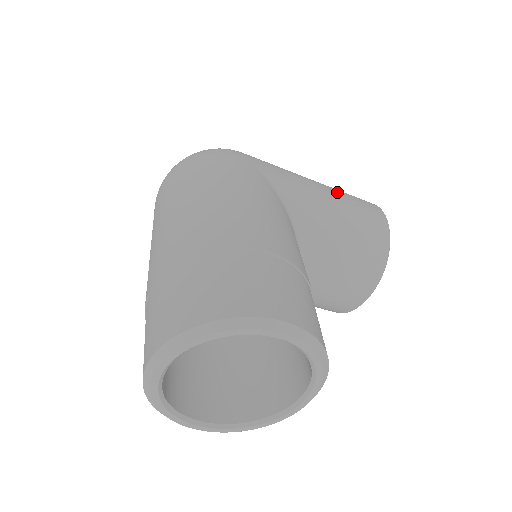
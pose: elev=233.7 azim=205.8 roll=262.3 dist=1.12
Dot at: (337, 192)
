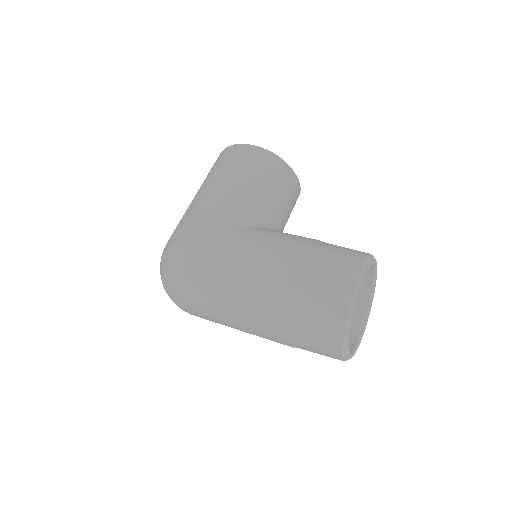
Dot at: (225, 175)
